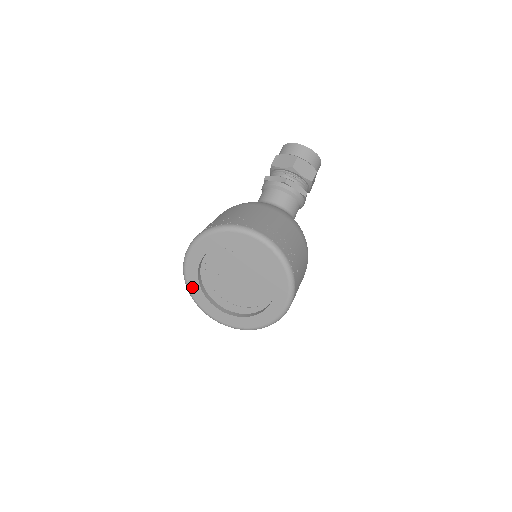
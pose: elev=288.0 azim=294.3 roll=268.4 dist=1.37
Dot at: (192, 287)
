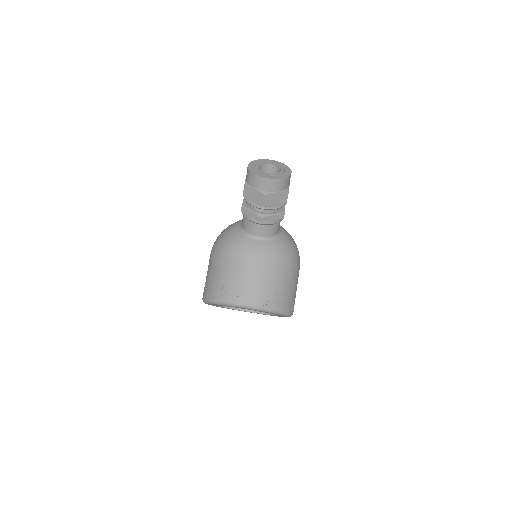
Dot at: (217, 306)
